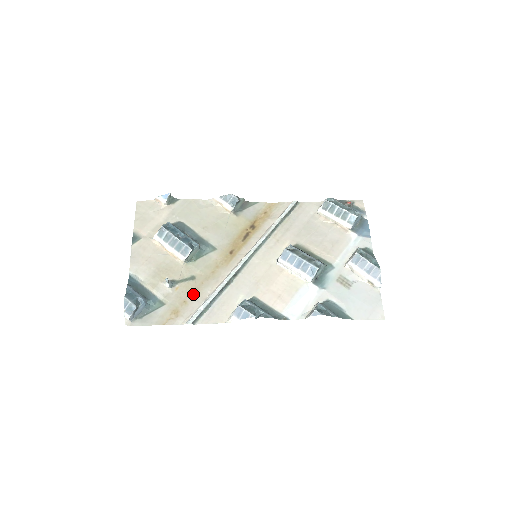
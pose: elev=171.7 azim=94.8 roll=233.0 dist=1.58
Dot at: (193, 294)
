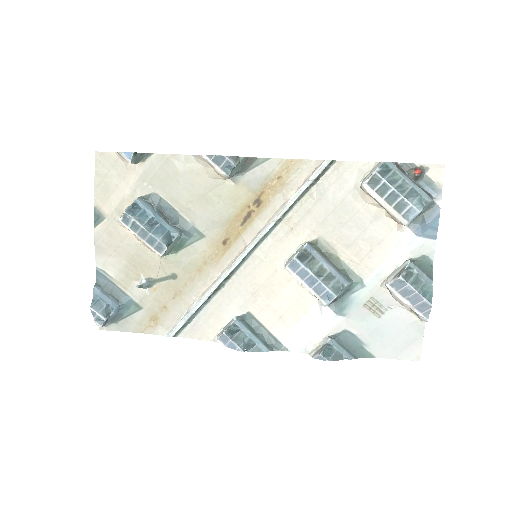
Dot at: (174, 298)
